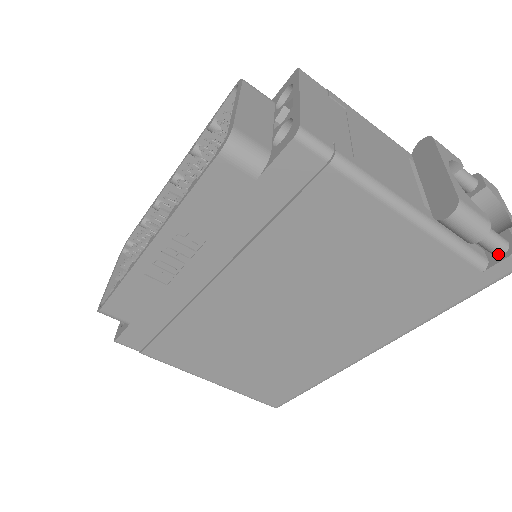
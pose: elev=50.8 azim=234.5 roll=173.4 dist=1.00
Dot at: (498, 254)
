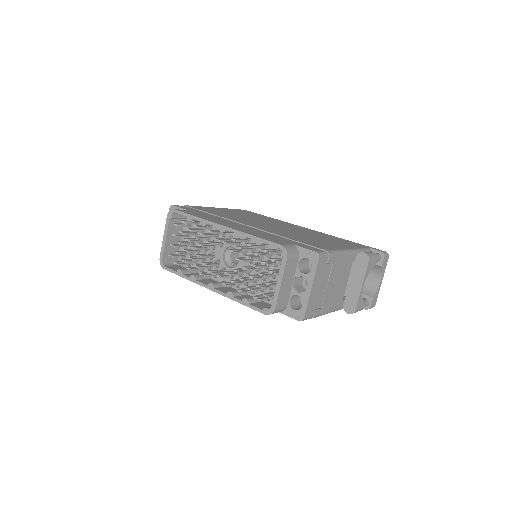
Dot at: occluded
